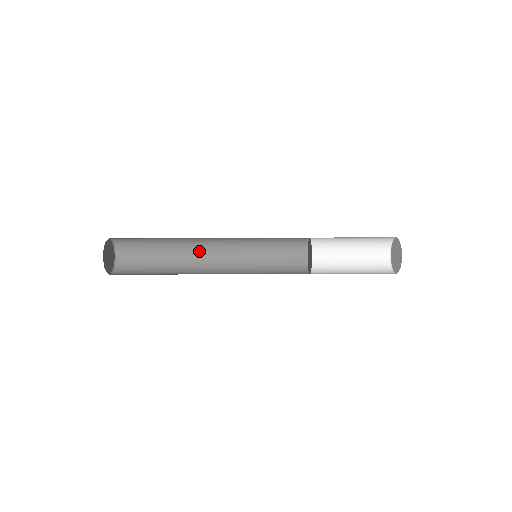
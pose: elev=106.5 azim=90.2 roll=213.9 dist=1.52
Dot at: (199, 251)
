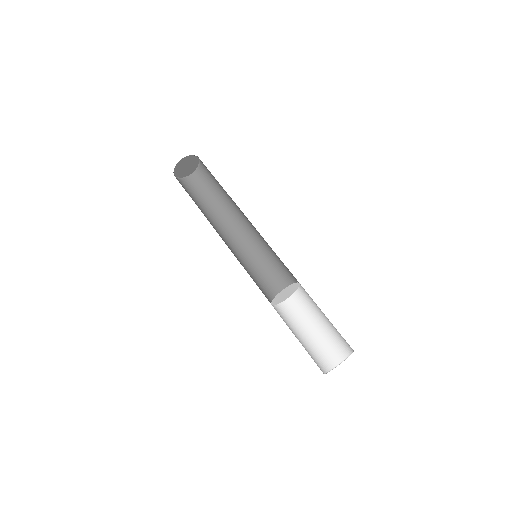
Dot at: (240, 210)
